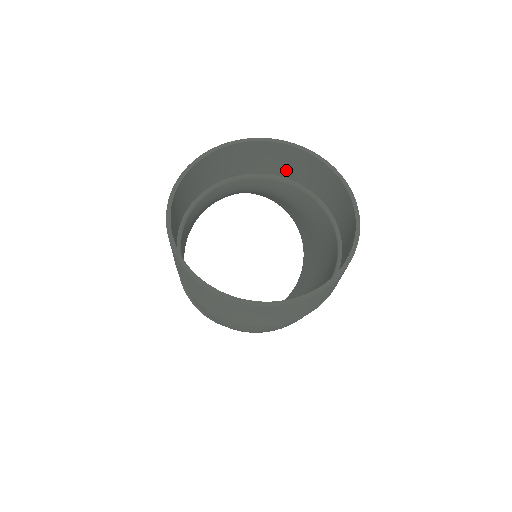
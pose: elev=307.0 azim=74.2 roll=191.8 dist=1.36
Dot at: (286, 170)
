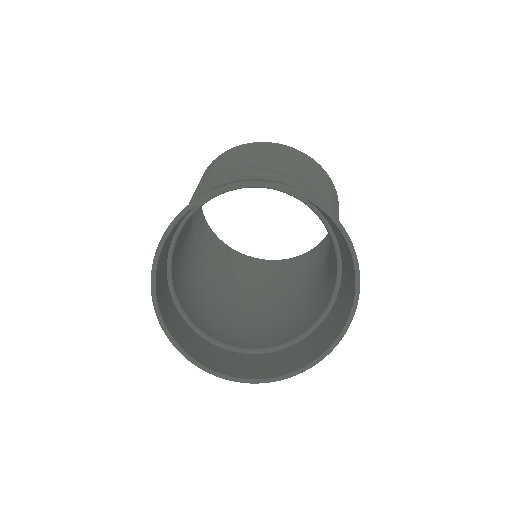
Dot at: (330, 223)
